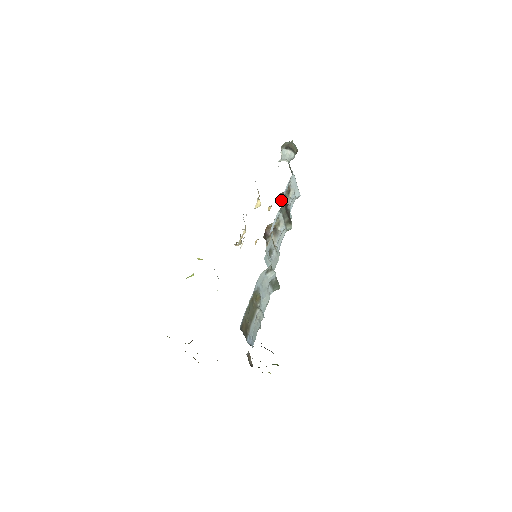
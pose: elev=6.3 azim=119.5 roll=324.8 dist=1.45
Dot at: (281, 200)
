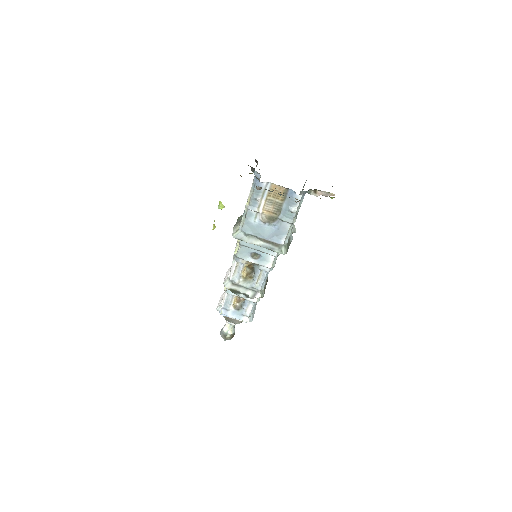
Dot at: occluded
